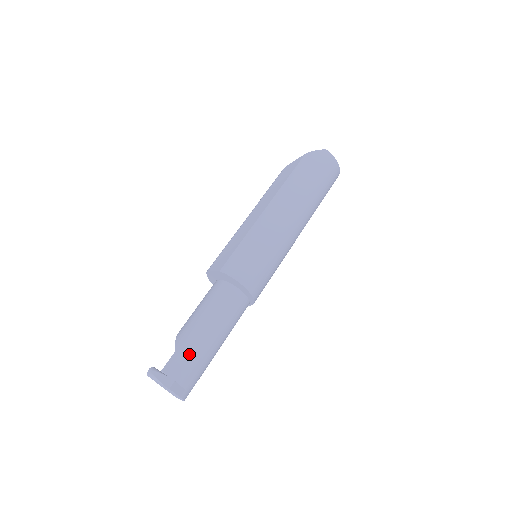
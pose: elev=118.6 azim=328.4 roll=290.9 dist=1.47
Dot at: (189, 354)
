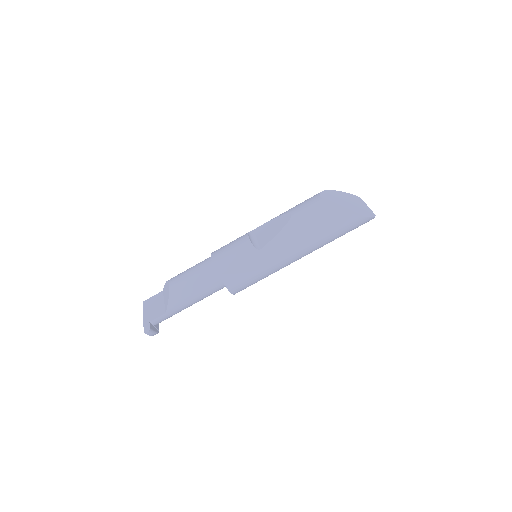
Dot at: occluded
